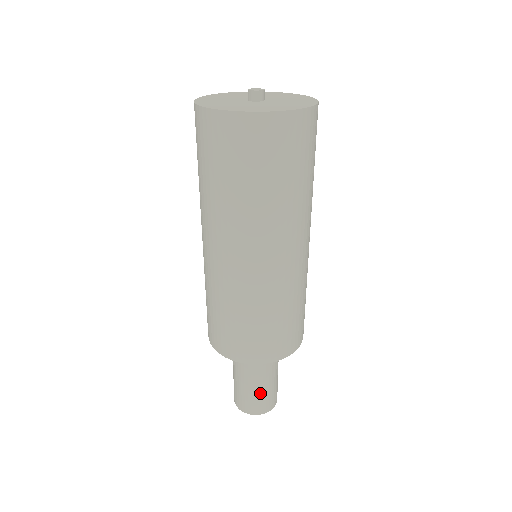
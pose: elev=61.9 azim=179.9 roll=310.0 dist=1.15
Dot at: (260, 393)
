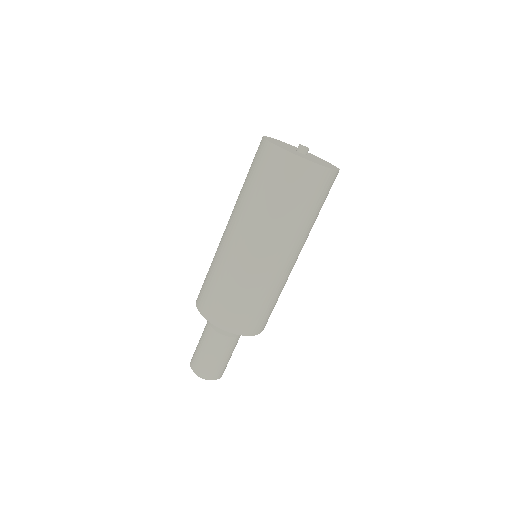
Dot at: (224, 362)
